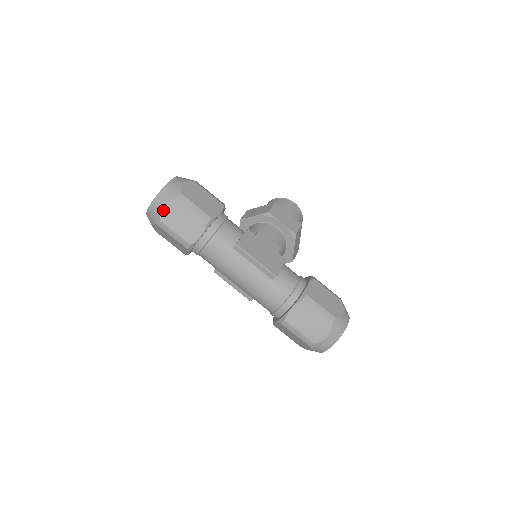
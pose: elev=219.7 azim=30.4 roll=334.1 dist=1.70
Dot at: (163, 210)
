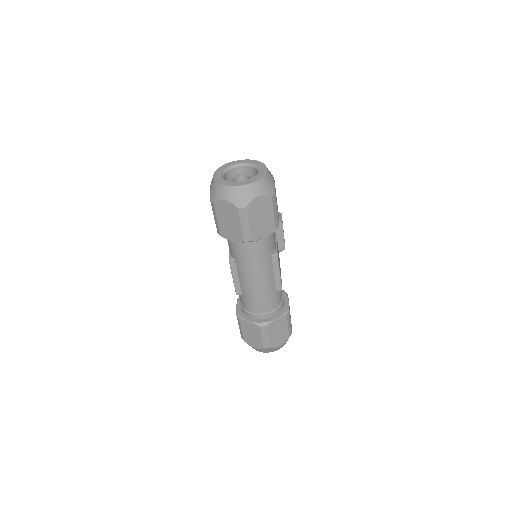
Dot at: (255, 200)
